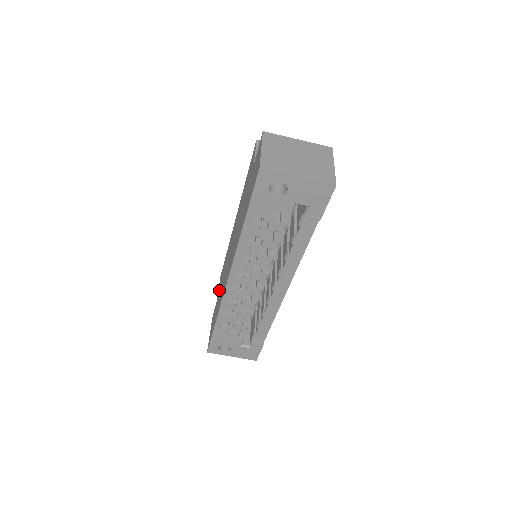
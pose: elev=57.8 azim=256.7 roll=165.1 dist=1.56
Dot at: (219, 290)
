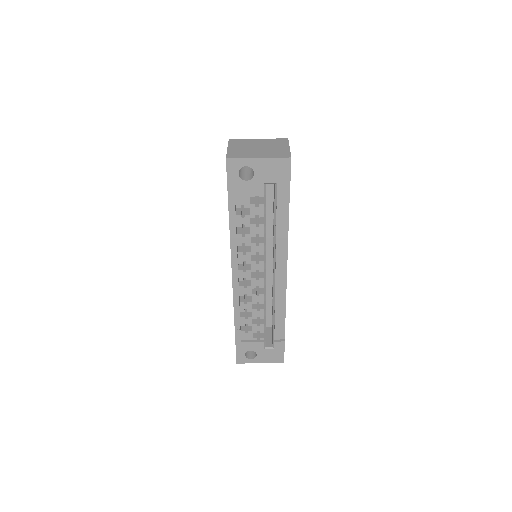
Dot at: occluded
